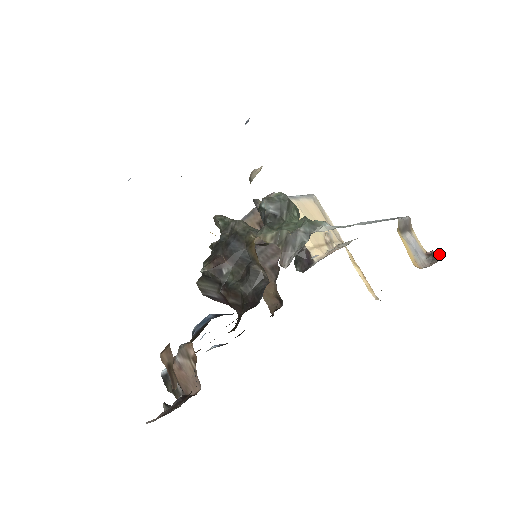
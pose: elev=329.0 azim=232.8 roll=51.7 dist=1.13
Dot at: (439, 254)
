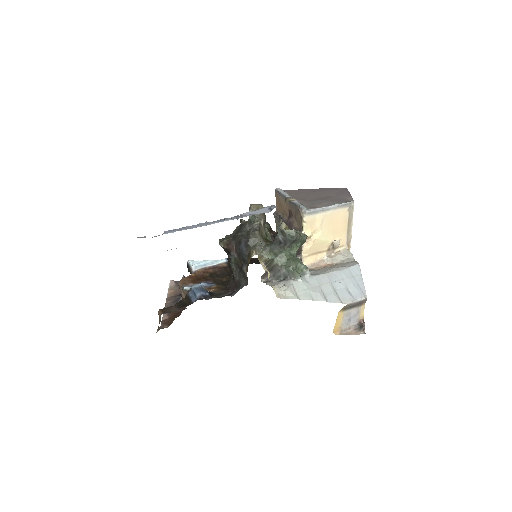
Dot at: occluded
